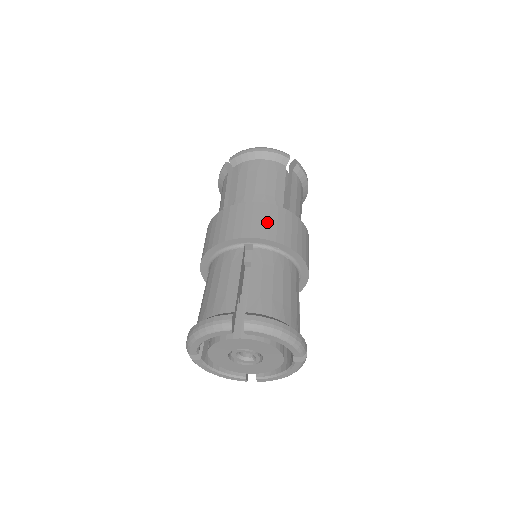
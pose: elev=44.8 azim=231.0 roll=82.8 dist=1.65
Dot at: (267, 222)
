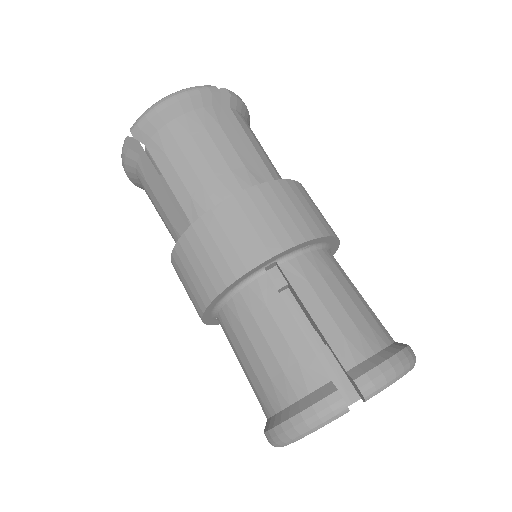
Dot at: (275, 218)
